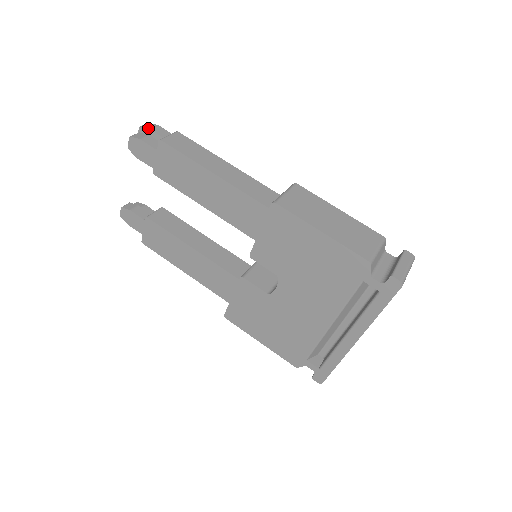
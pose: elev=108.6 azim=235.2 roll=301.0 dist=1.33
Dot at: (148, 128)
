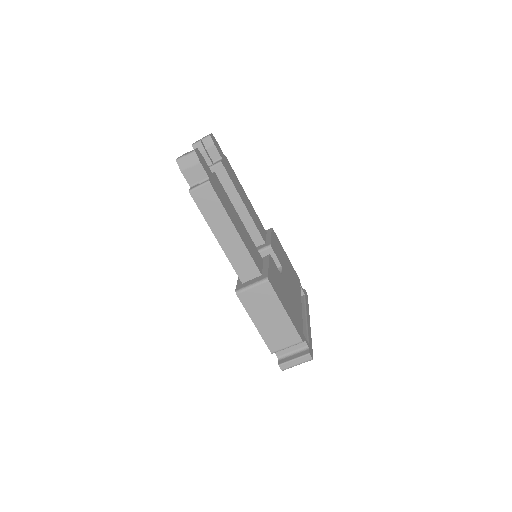
Dot at: (189, 165)
